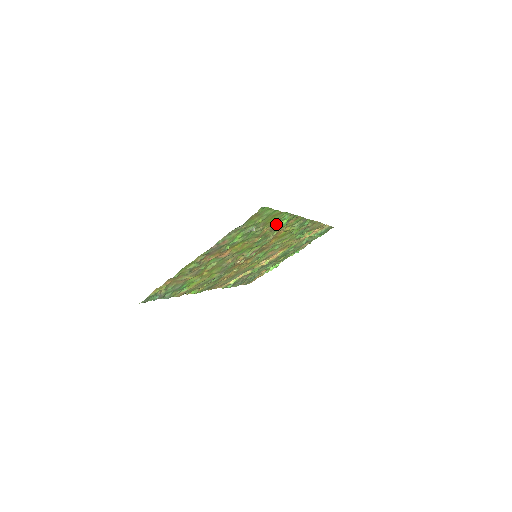
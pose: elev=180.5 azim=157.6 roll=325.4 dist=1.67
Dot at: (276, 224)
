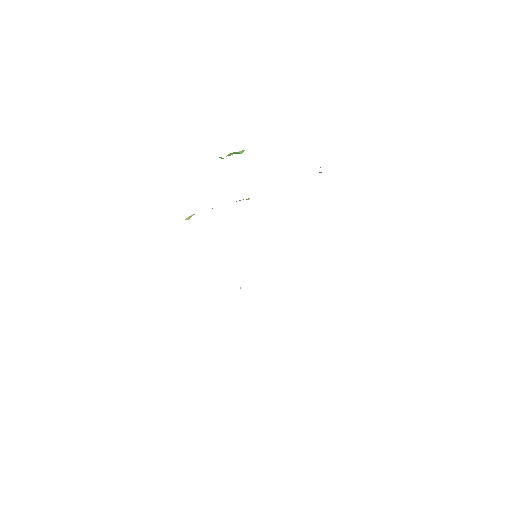
Dot at: occluded
